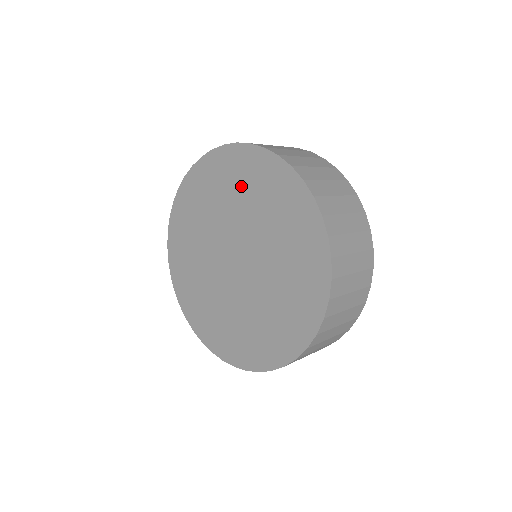
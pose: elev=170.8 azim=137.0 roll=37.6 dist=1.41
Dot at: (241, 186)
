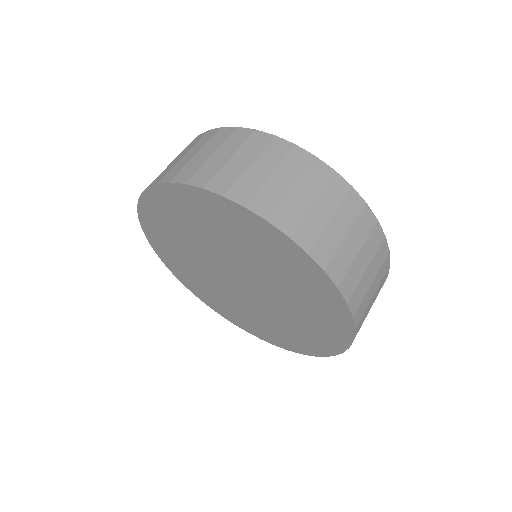
Dot at: (300, 291)
